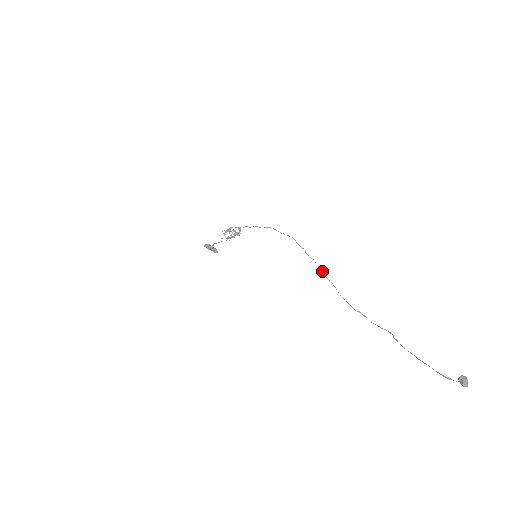
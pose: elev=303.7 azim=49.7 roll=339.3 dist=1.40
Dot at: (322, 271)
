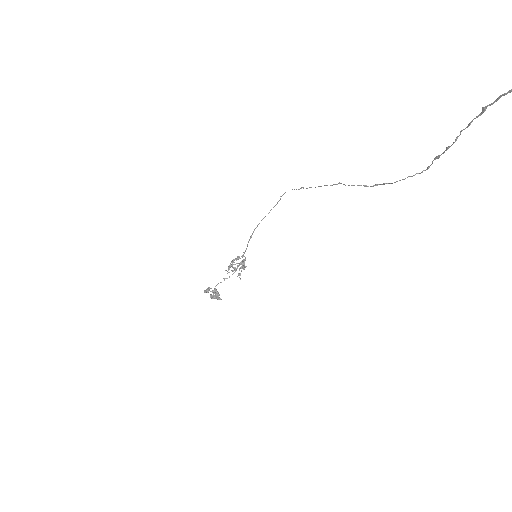
Dot at: occluded
